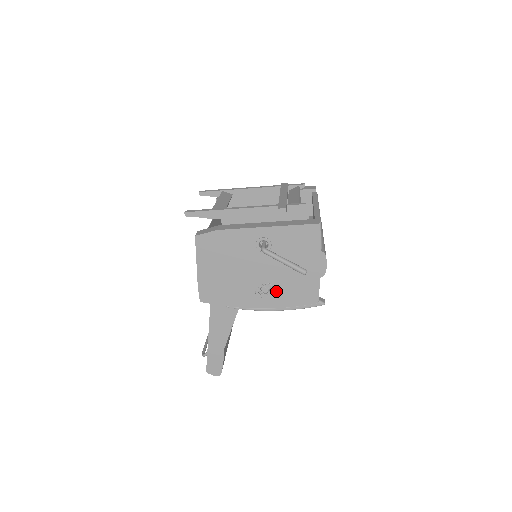
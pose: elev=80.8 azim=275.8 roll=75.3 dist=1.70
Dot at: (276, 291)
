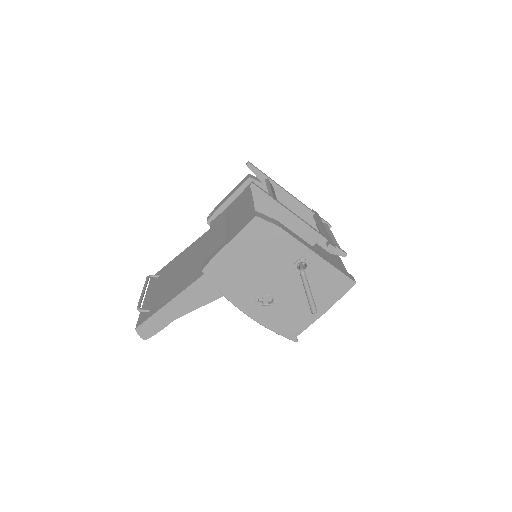
Dot at: (273, 307)
